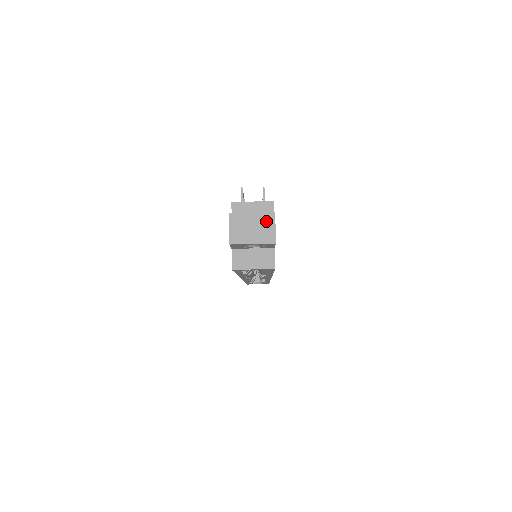
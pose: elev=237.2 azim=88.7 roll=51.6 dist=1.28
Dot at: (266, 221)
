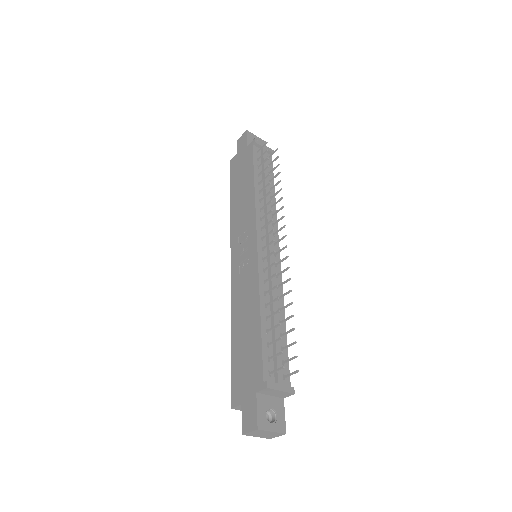
Dot at: (276, 435)
